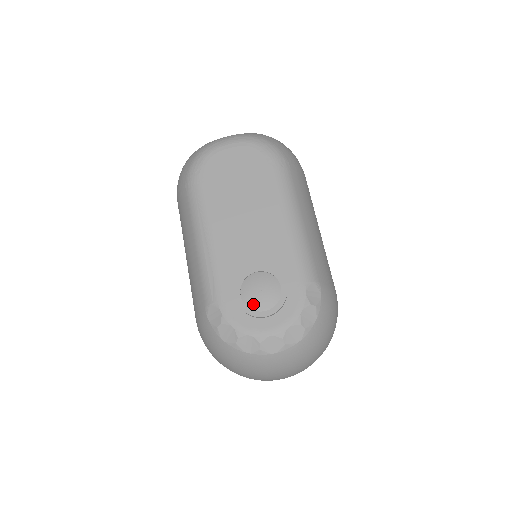
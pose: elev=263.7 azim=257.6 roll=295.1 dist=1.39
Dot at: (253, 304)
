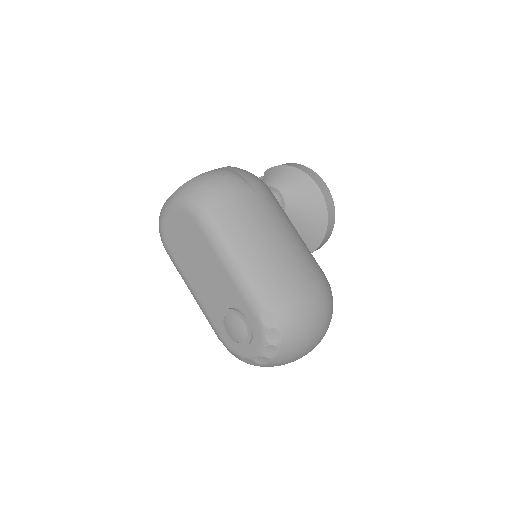
Dot at: (235, 339)
